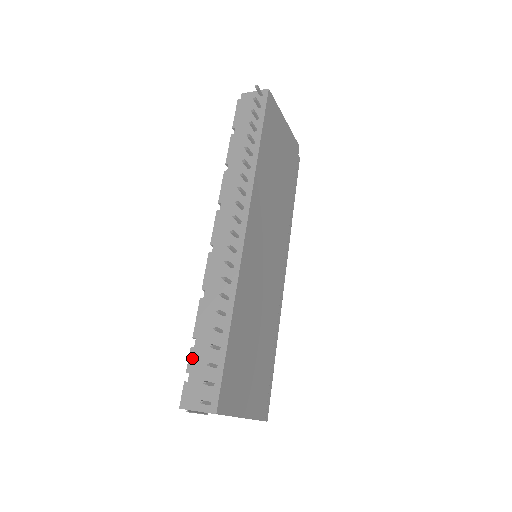
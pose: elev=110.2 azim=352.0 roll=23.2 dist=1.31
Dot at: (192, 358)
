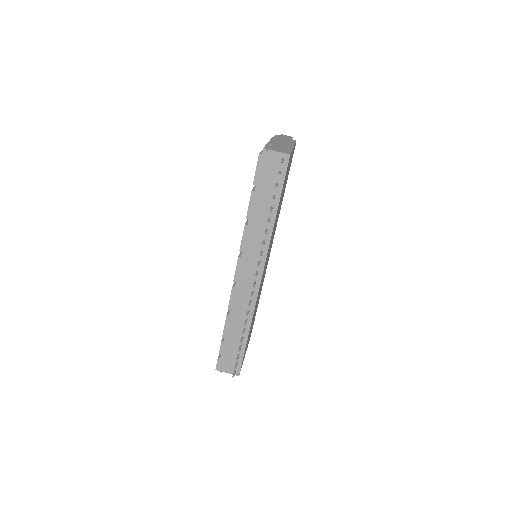
Dot at: (223, 347)
